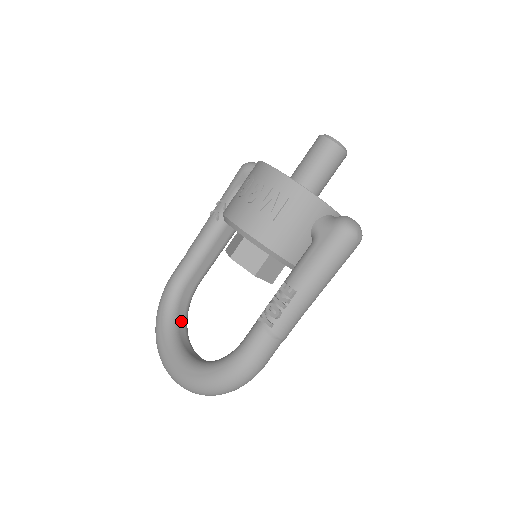
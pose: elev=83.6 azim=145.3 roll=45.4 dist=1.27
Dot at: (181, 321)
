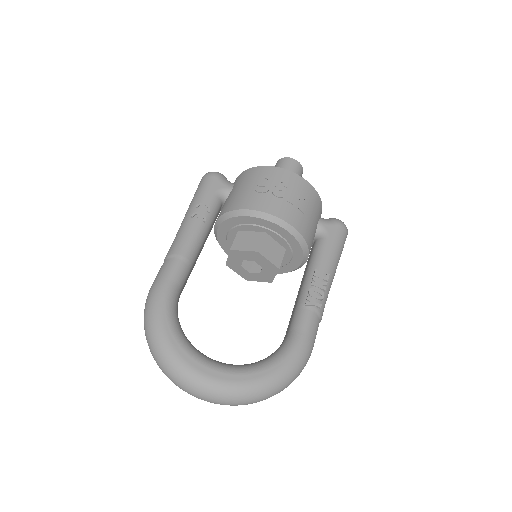
Dot at: occluded
